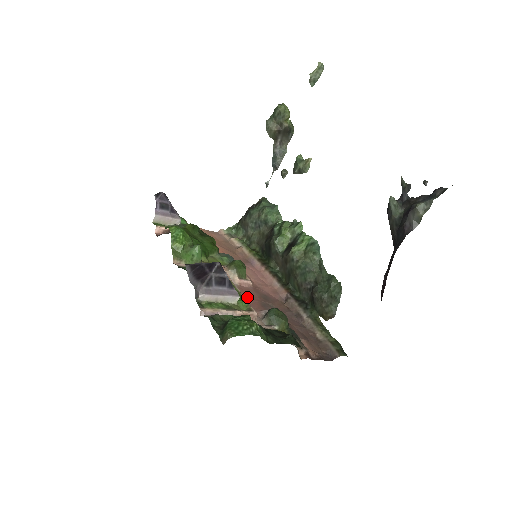
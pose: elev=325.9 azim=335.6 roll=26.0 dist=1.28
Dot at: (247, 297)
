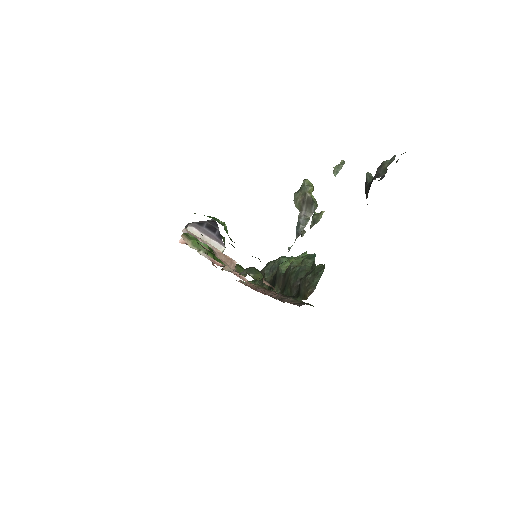
Dot at: occluded
